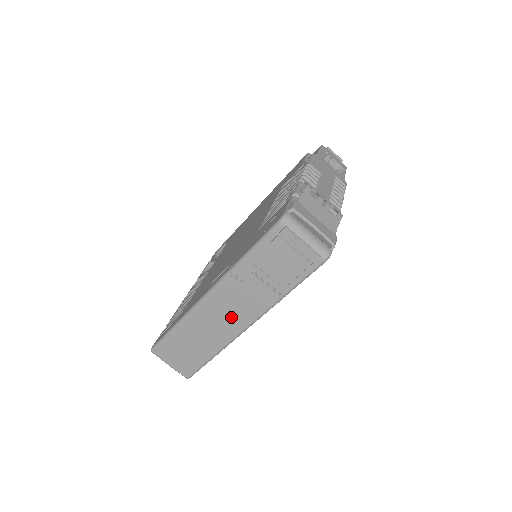
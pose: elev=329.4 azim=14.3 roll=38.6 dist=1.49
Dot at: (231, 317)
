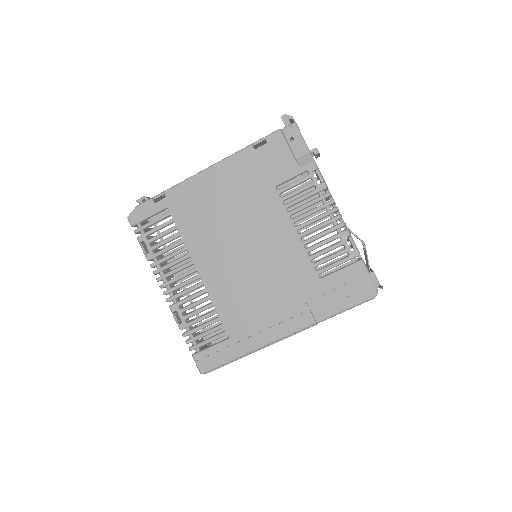
Dot at: occluded
